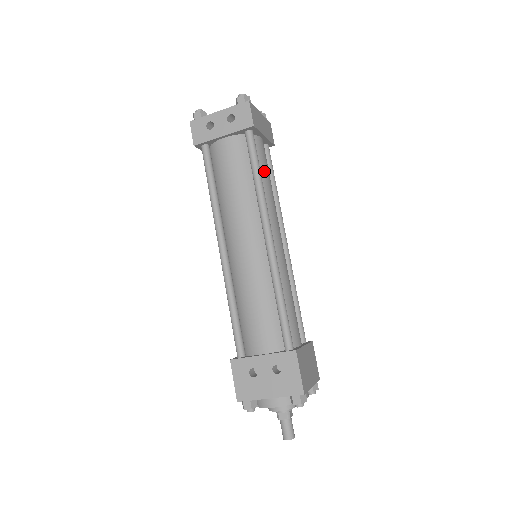
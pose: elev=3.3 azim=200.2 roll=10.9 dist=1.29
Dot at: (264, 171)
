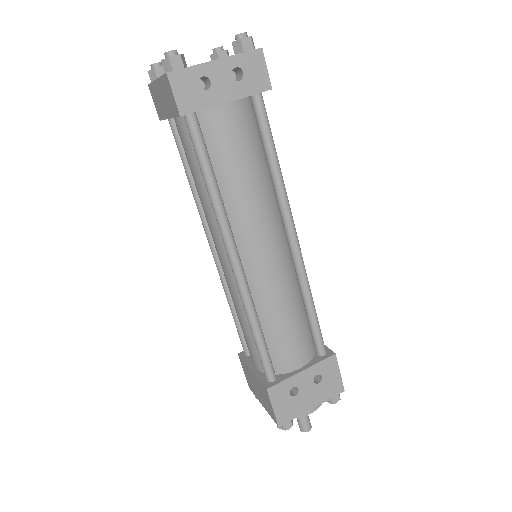
Dot at: occluded
